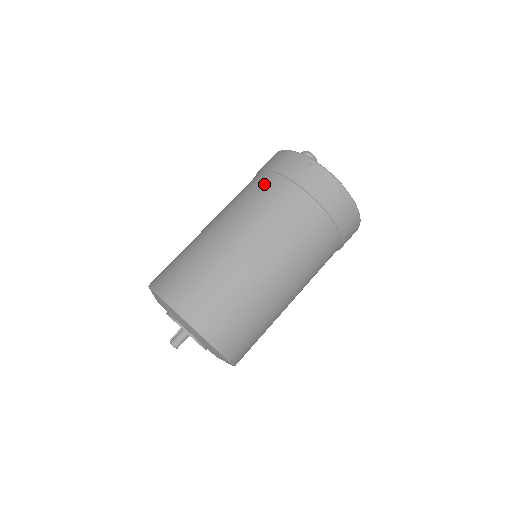
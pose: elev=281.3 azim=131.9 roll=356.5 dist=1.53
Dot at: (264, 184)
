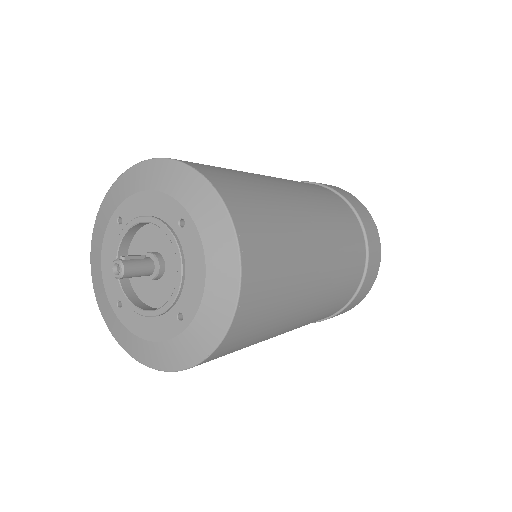
Dot at: (345, 209)
